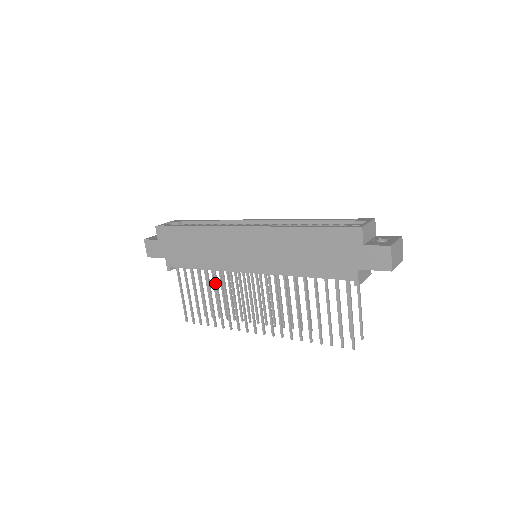
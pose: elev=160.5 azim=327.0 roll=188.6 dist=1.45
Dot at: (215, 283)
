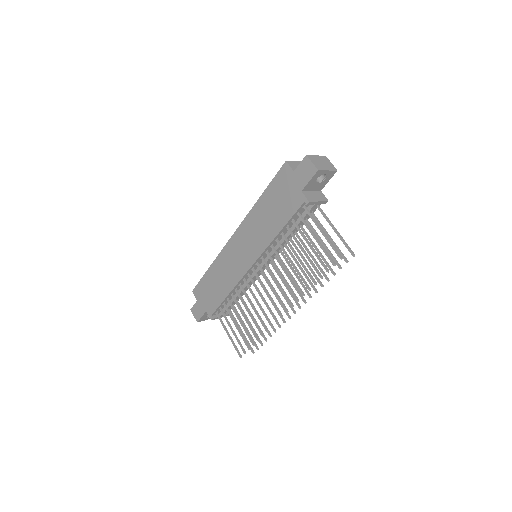
Dot at: (241, 300)
